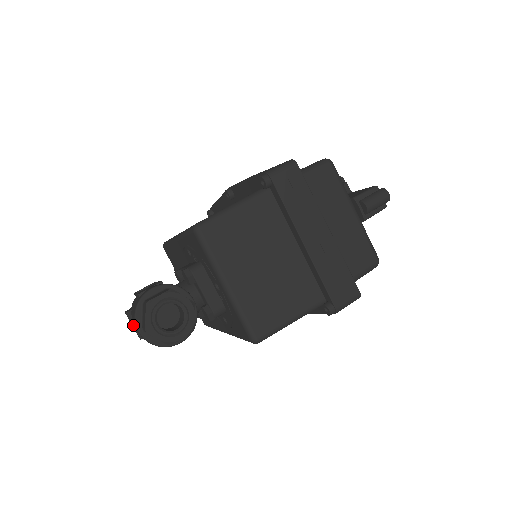
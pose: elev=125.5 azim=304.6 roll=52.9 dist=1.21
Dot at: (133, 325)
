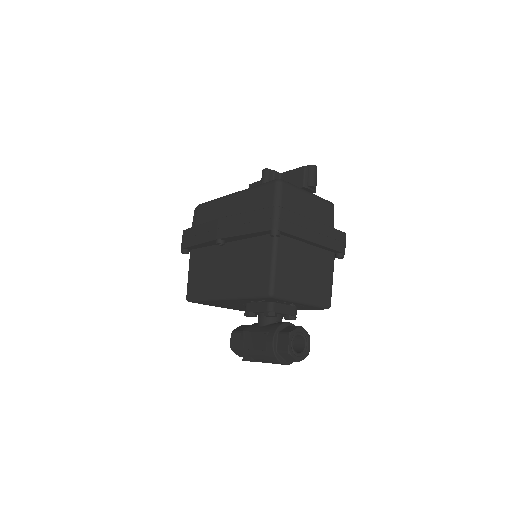
Dot at: occluded
